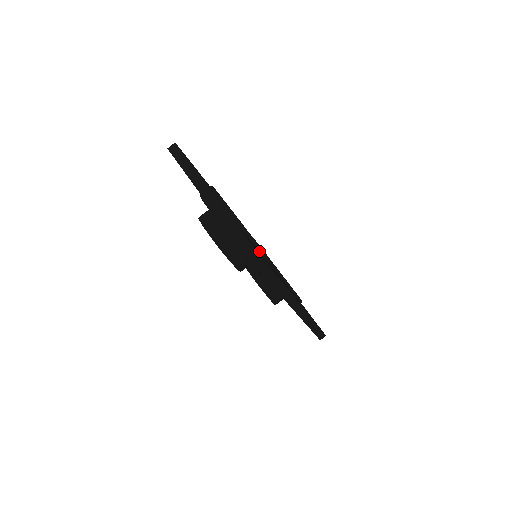
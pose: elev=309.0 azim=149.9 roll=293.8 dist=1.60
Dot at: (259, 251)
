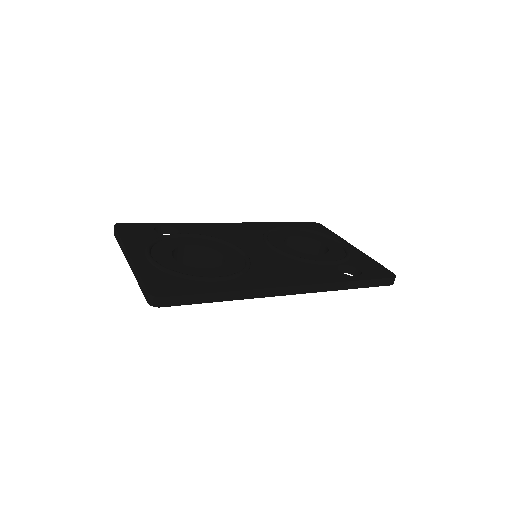
Dot at: (196, 280)
